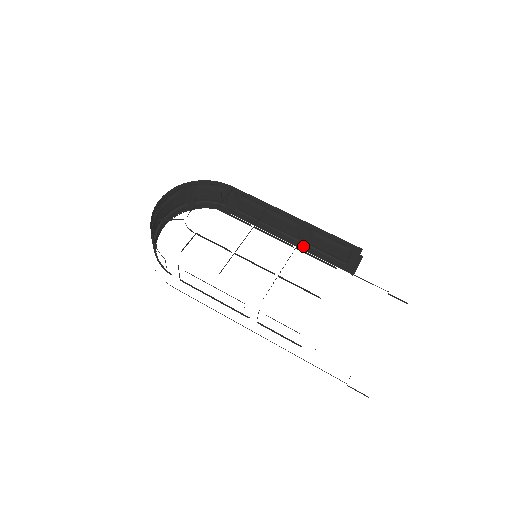
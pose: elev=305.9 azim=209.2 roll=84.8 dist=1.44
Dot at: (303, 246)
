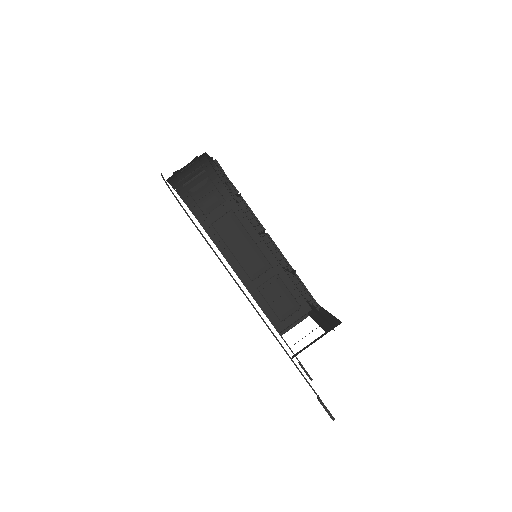
Dot at: (253, 289)
